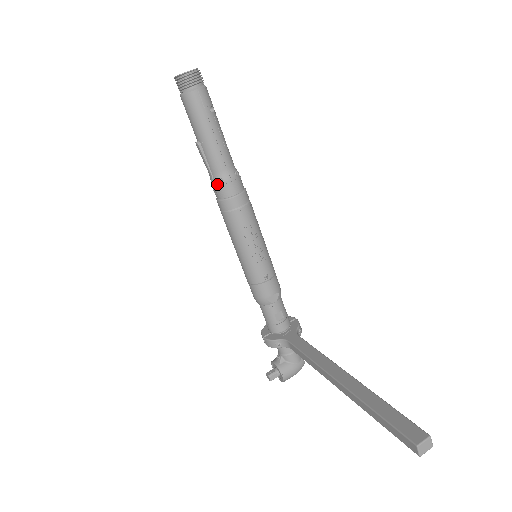
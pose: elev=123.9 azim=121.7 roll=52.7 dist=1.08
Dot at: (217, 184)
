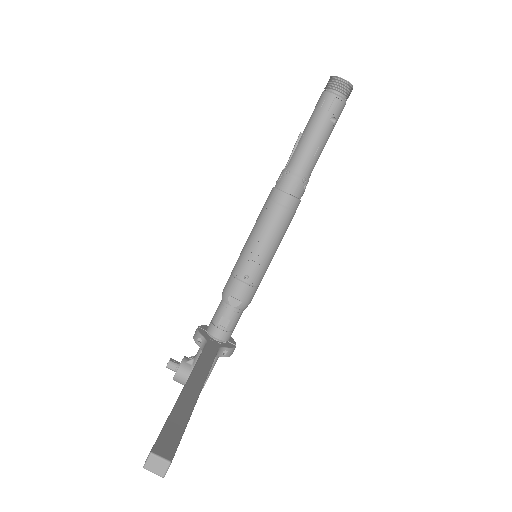
Dot at: (283, 173)
